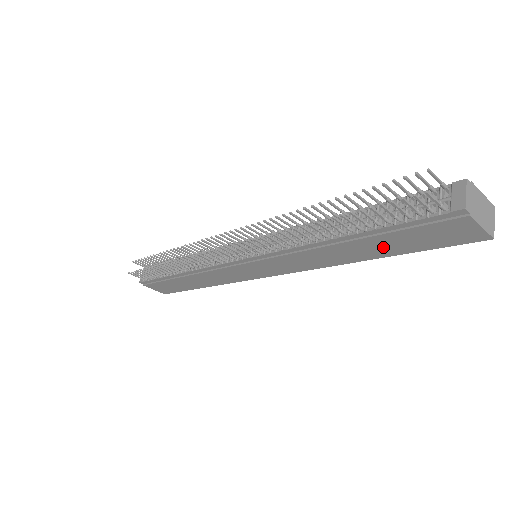
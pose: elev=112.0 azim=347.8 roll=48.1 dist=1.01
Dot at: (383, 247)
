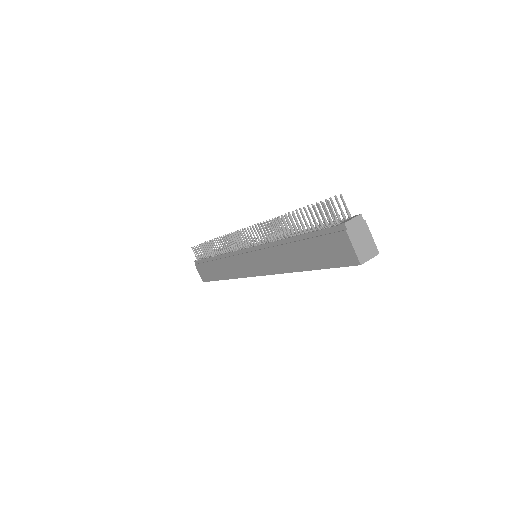
Dot at: (309, 256)
